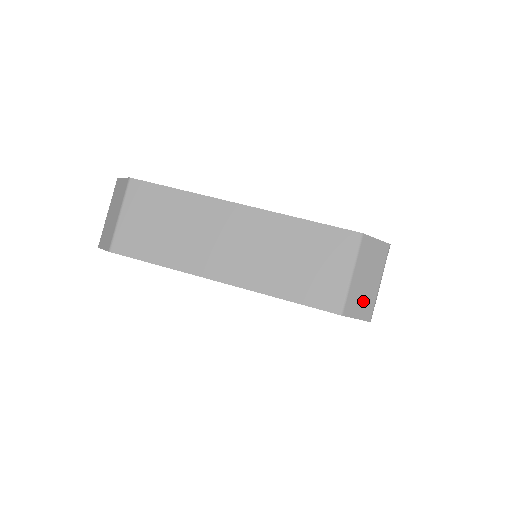
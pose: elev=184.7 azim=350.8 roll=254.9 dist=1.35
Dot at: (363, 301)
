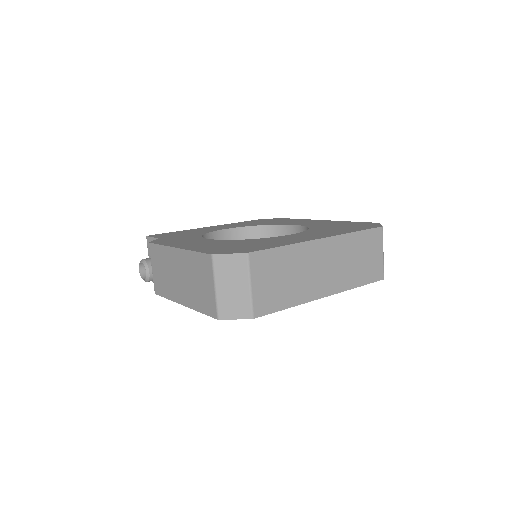
Dot at: occluded
